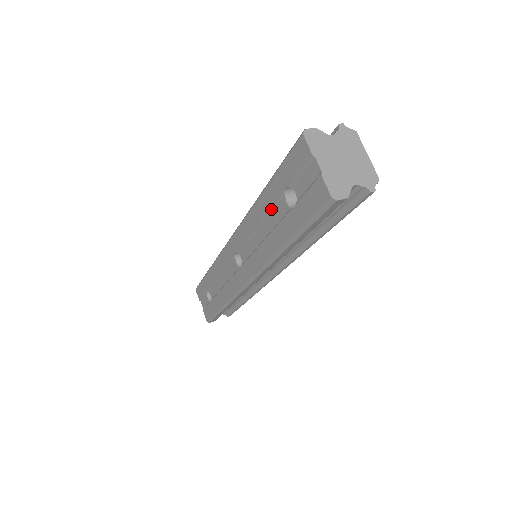
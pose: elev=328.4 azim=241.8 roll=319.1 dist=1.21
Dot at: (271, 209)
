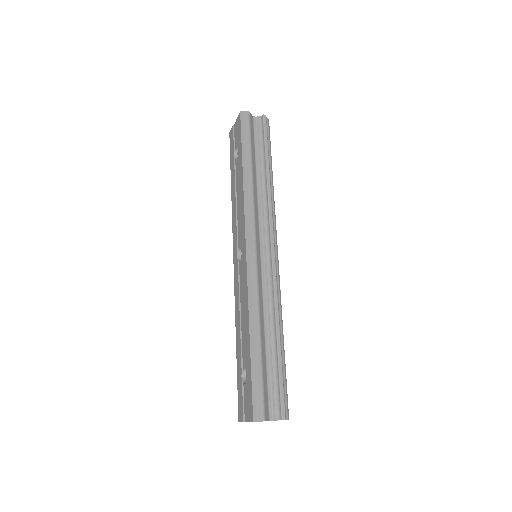
Dot at: (235, 178)
